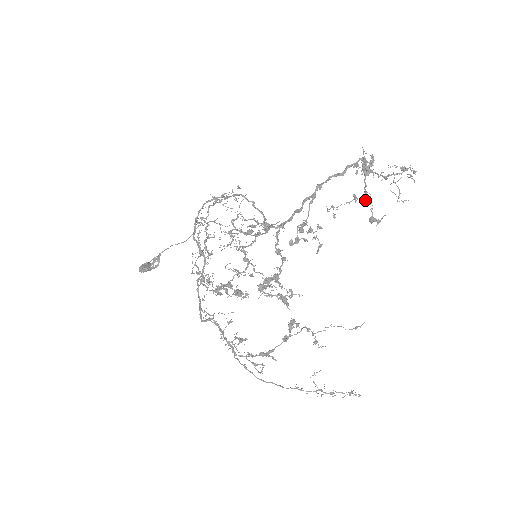
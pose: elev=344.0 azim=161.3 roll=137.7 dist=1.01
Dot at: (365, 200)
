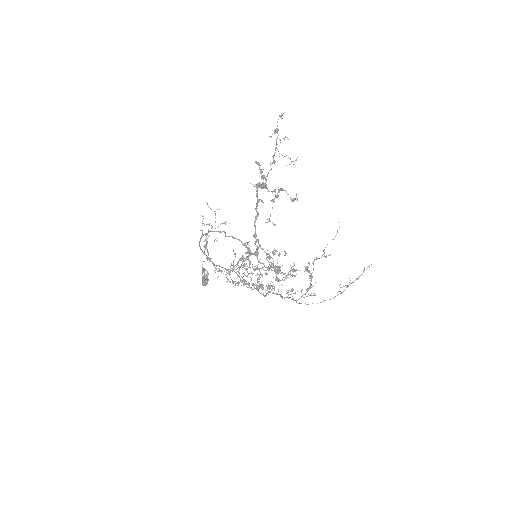
Dot at: (278, 192)
